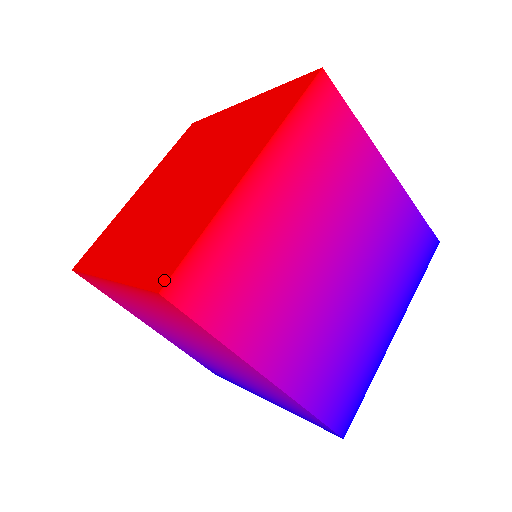
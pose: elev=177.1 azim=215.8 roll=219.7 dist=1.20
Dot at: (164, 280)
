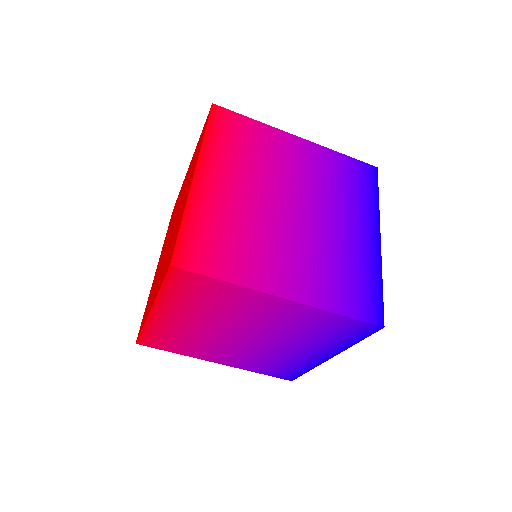
Dot at: (137, 338)
